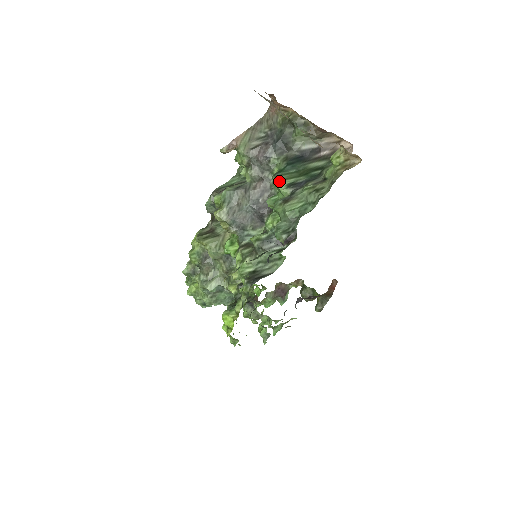
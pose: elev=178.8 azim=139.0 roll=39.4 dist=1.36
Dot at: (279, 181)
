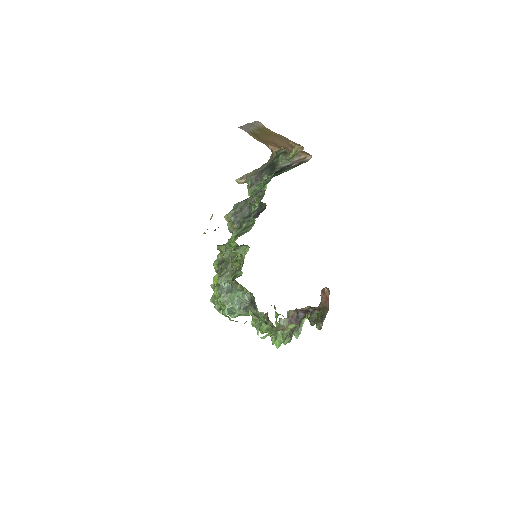
Dot at: (261, 181)
